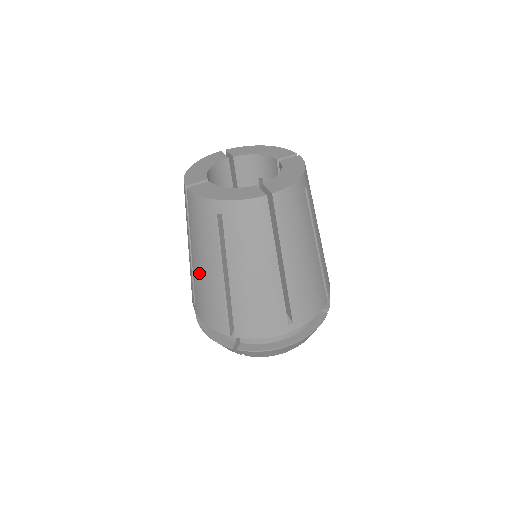
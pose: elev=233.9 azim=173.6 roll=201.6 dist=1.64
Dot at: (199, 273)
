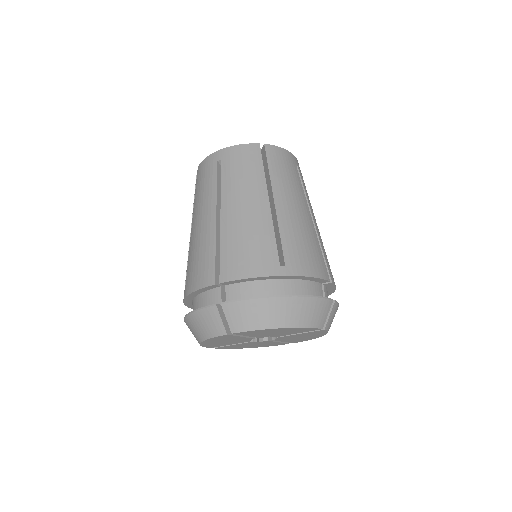
Dot at: (194, 234)
